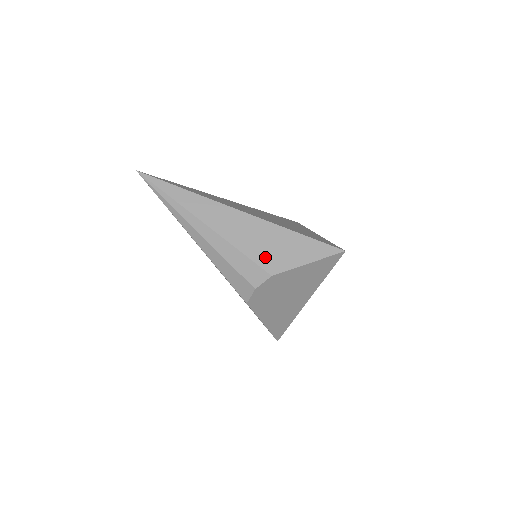
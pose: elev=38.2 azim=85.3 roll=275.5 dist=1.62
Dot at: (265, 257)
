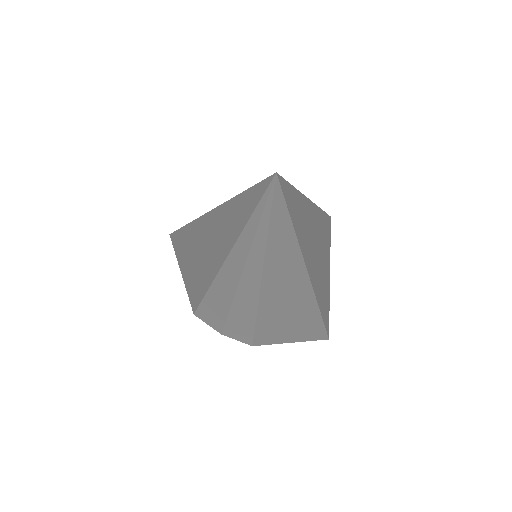
Dot at: (269, 333)
